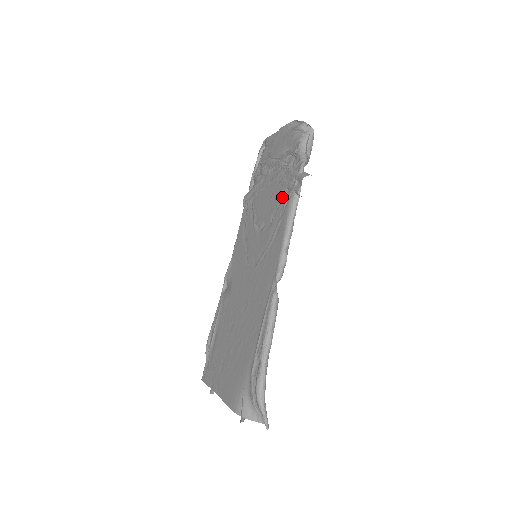
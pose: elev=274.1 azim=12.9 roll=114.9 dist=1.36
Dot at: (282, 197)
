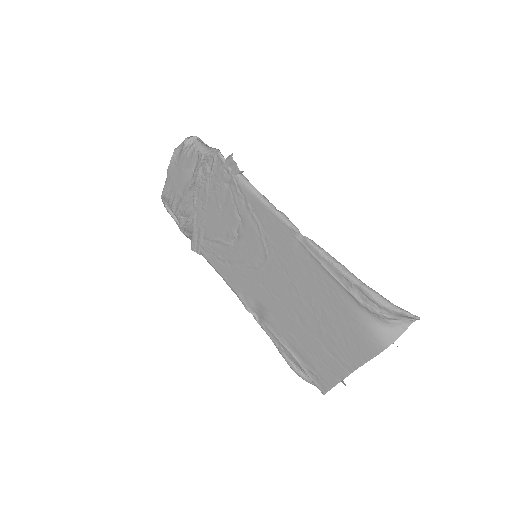
Dot at: (229, 193)
